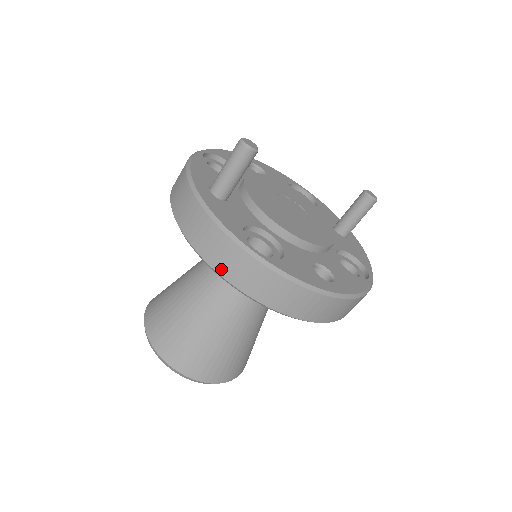
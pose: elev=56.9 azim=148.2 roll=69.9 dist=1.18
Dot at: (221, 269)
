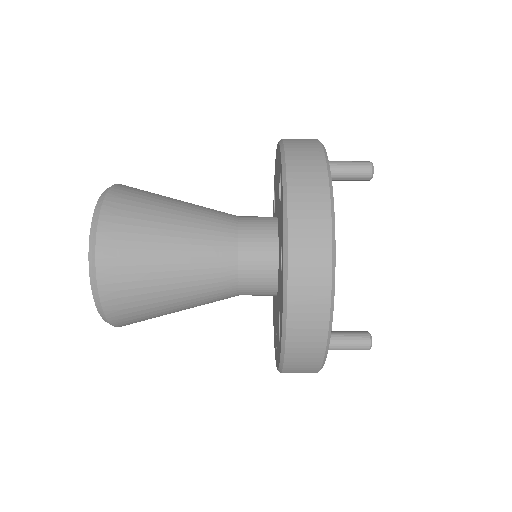
Dot at: (291, 151)
